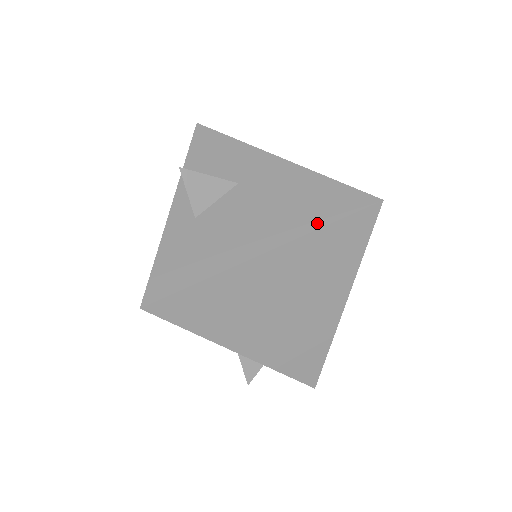
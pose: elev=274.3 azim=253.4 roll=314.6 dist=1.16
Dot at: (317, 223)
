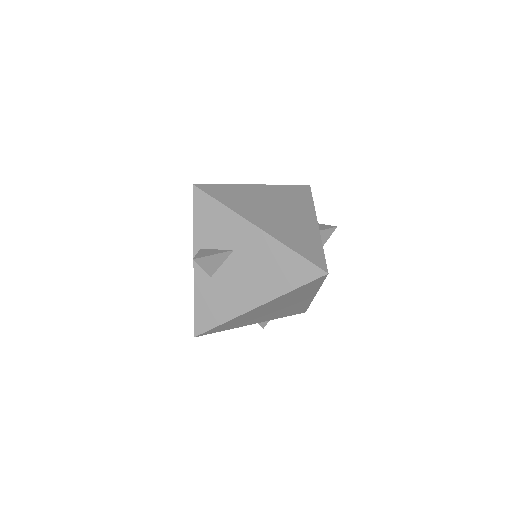
Dot at: (287, 288)
